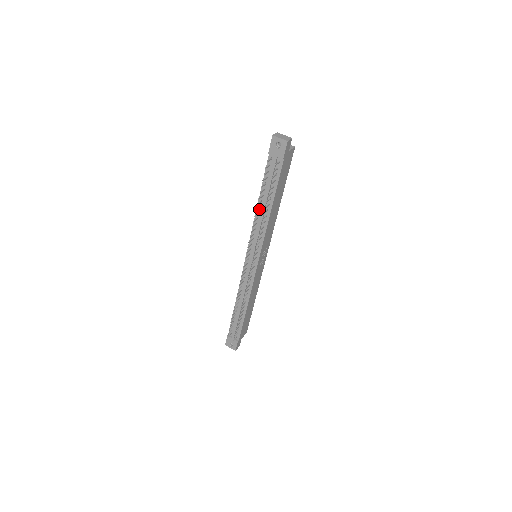
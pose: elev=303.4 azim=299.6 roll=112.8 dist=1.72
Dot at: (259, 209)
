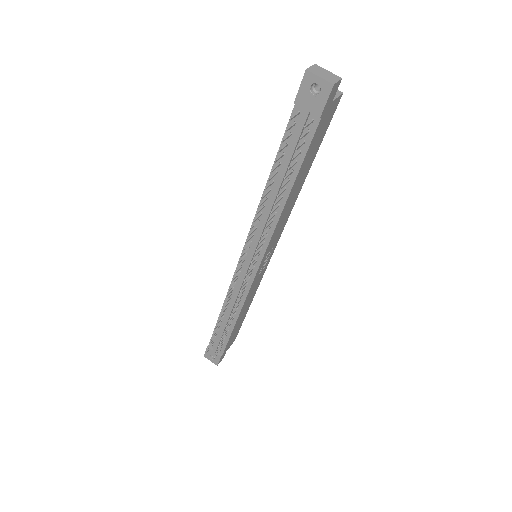
Dot at: (267, 193)
